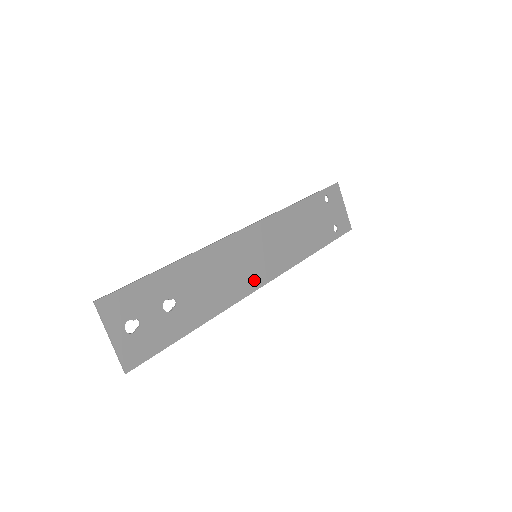
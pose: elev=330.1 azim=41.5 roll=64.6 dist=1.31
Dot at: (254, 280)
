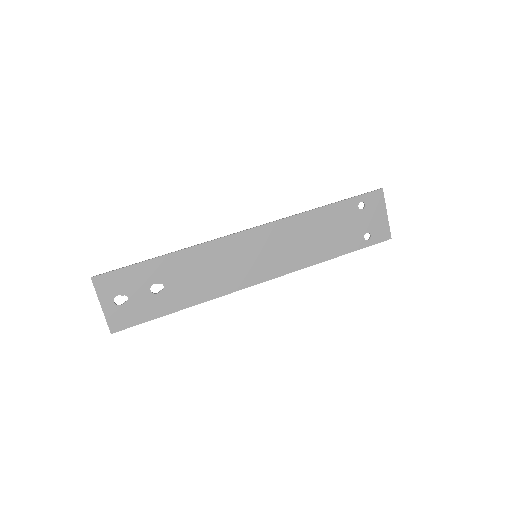
Dot at: (249, 277)
